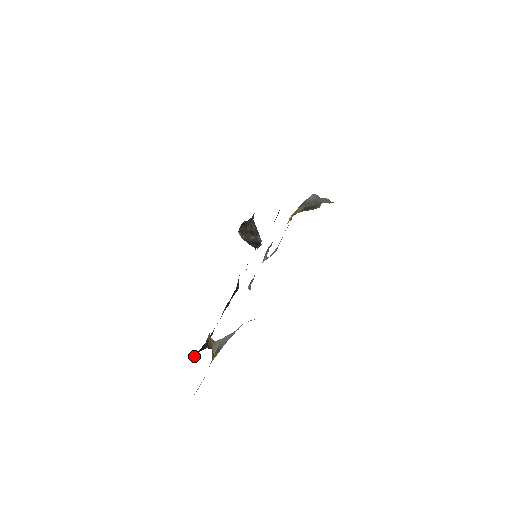
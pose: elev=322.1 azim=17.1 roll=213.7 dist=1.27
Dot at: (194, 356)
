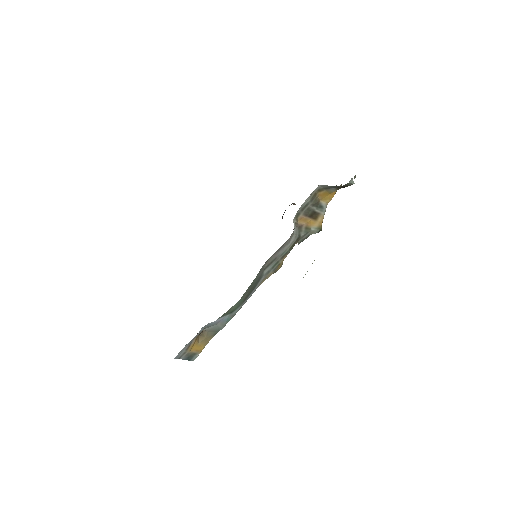
Dot at: occluded
